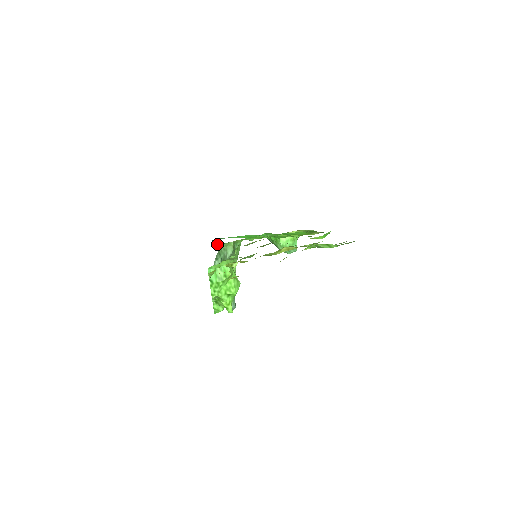
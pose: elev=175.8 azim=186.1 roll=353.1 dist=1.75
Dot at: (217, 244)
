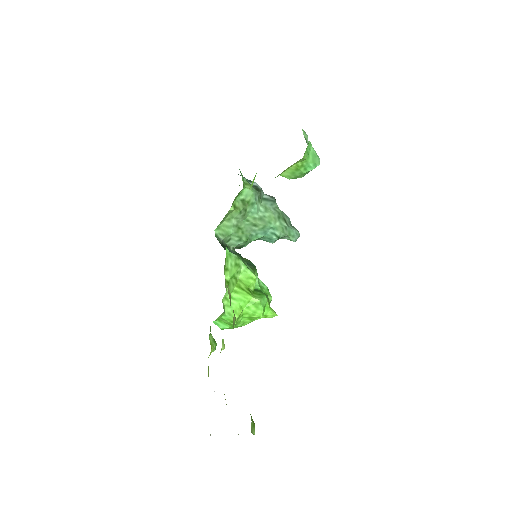
Dot at: (214, 230)
